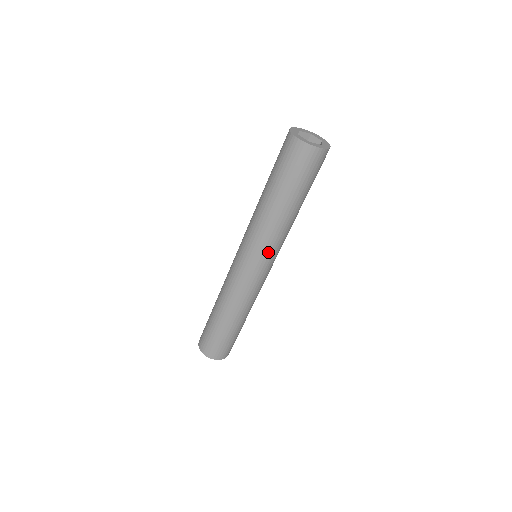
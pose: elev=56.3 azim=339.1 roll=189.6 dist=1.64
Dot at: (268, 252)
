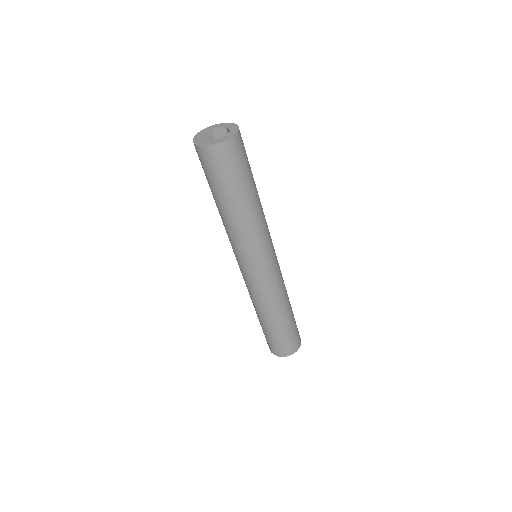
Dot at: (265, 247)
